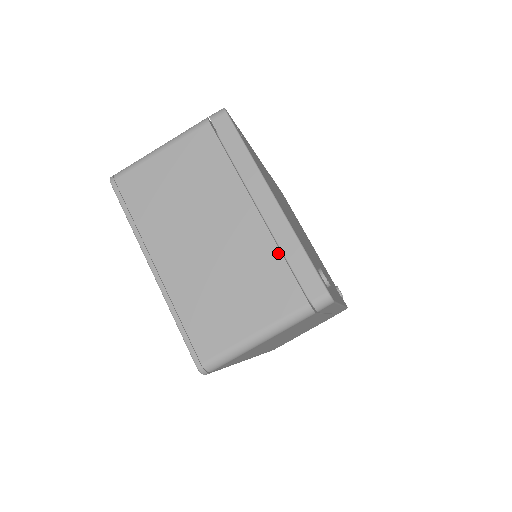
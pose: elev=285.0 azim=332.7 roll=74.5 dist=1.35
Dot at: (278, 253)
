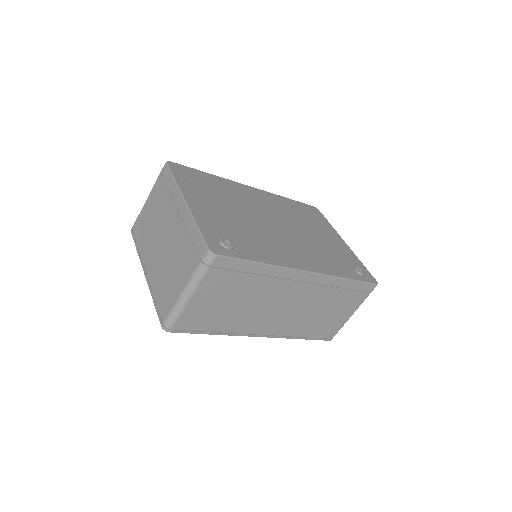
Dot at: (187, 235)
